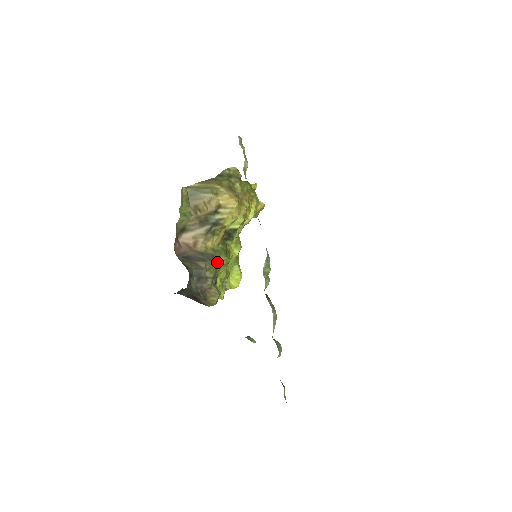
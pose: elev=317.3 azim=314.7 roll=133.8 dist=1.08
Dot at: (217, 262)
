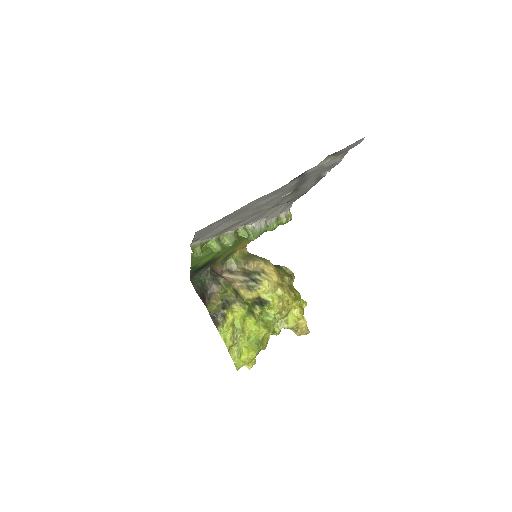
Dot at: (237, 297)
